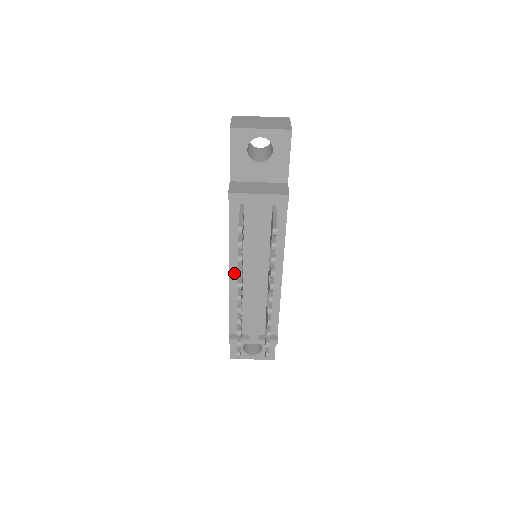
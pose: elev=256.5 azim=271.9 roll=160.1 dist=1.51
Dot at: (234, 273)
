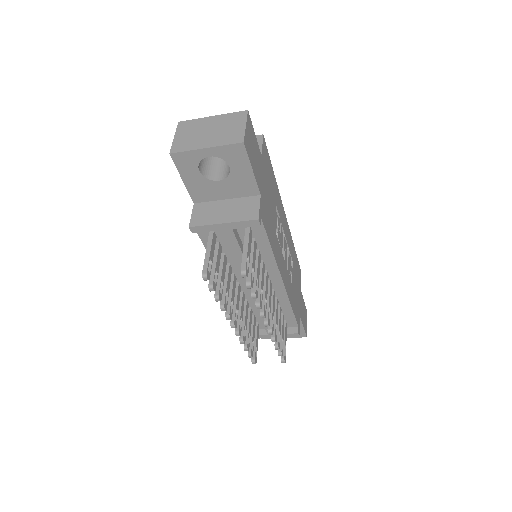
Dot at: occluded
